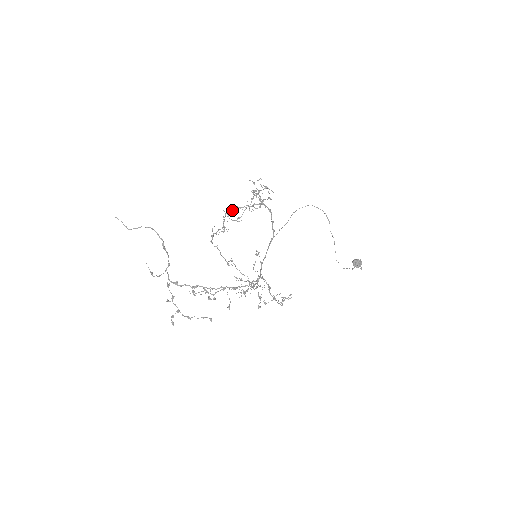
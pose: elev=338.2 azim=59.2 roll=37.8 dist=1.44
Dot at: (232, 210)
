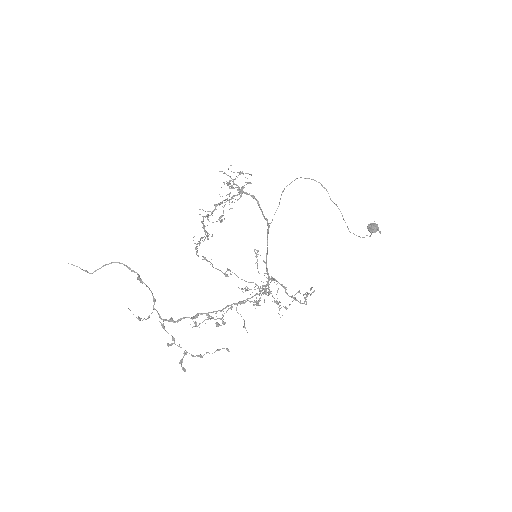
Dot at: (209, 211)
